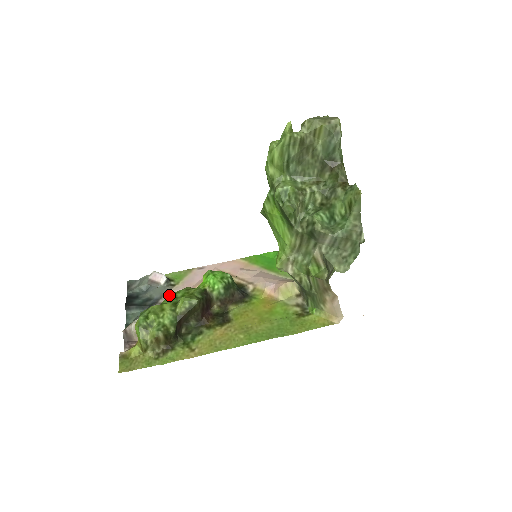
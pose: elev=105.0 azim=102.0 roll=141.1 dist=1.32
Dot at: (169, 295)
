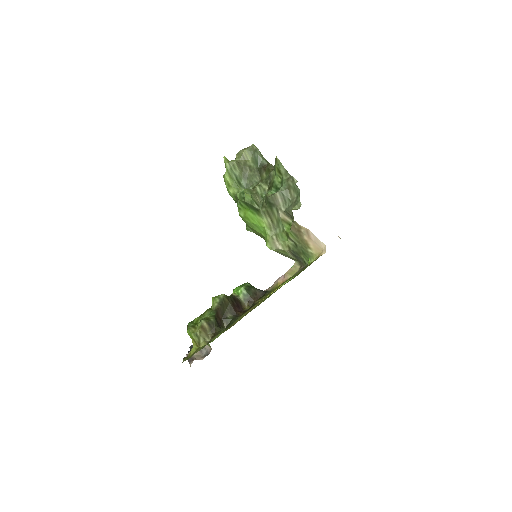
Dot at: occluded
